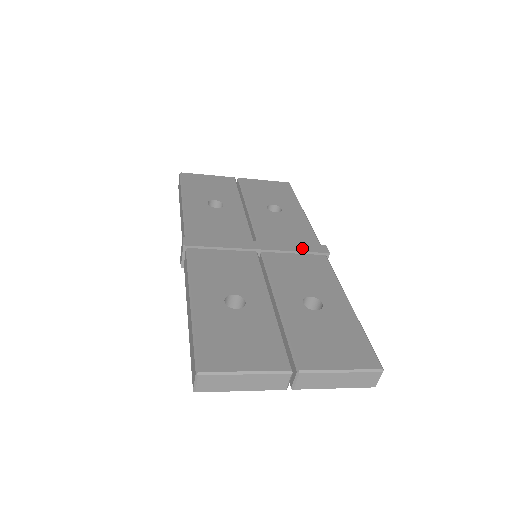
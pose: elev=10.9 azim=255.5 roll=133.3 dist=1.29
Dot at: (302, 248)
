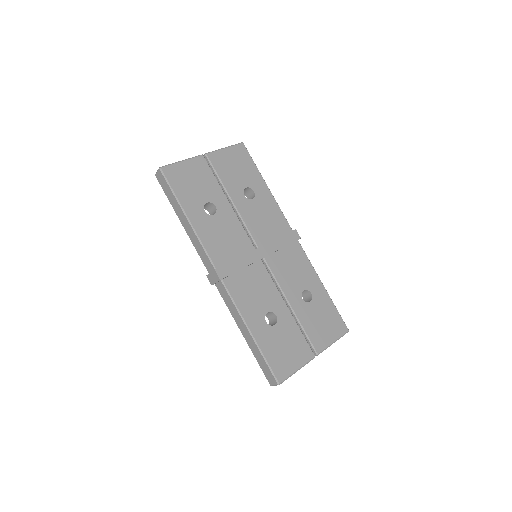
Dot at: (285, 242)
